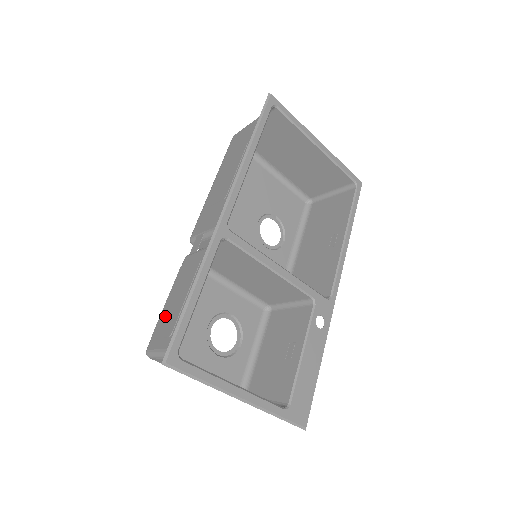
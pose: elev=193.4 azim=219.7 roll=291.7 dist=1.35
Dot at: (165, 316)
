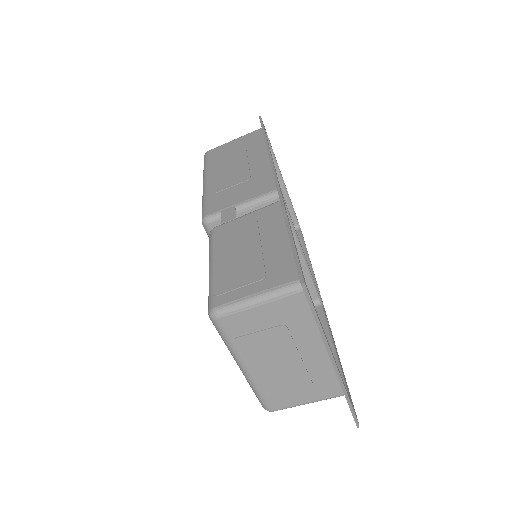
Dot at: (229, 271)
